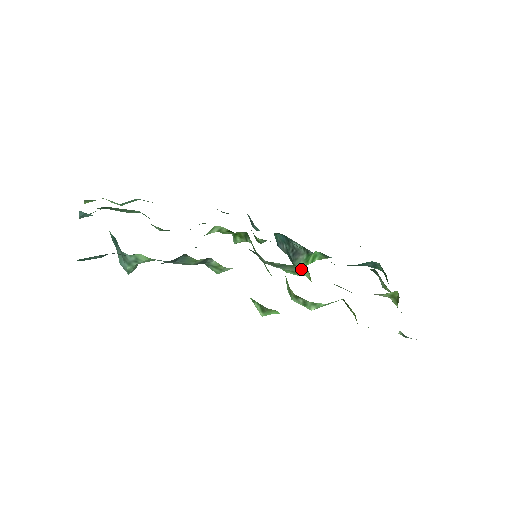
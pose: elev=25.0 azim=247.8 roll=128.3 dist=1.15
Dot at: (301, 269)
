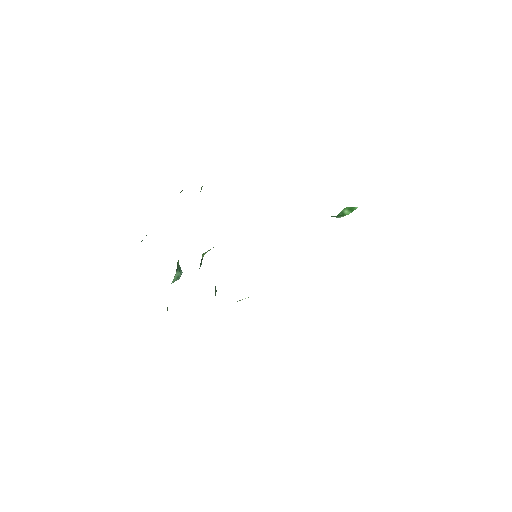
Dot at: occluded
